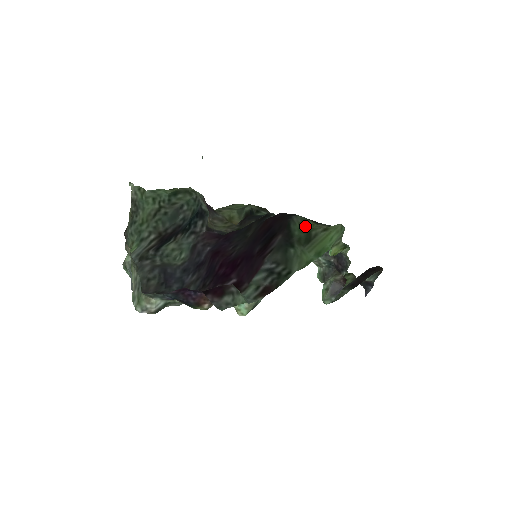
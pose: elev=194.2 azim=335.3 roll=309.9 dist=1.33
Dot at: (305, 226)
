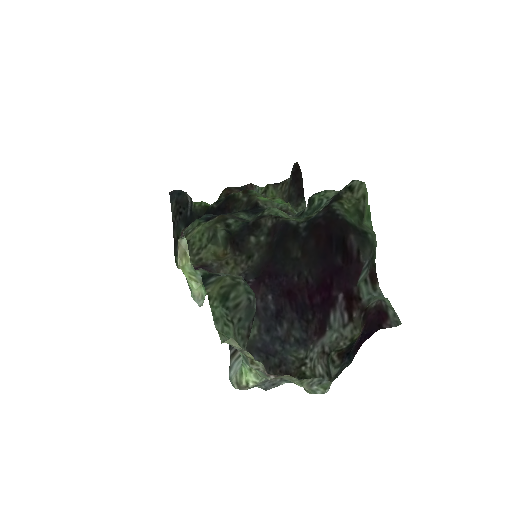
Dot at: (347, 209)
